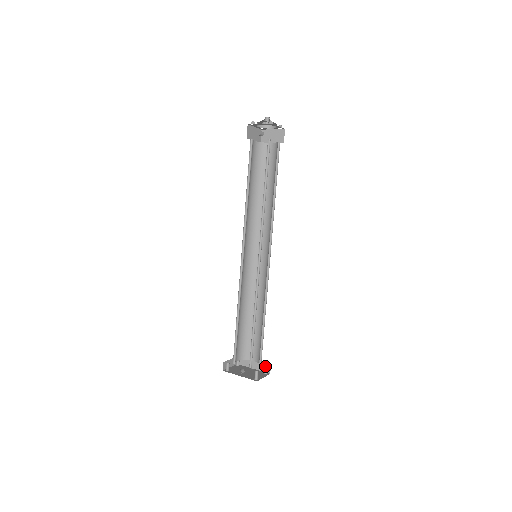
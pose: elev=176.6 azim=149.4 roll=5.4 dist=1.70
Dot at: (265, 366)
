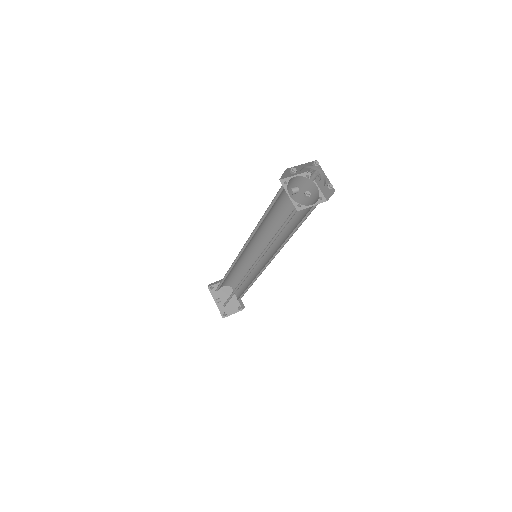
Dot at: (239, 306)
